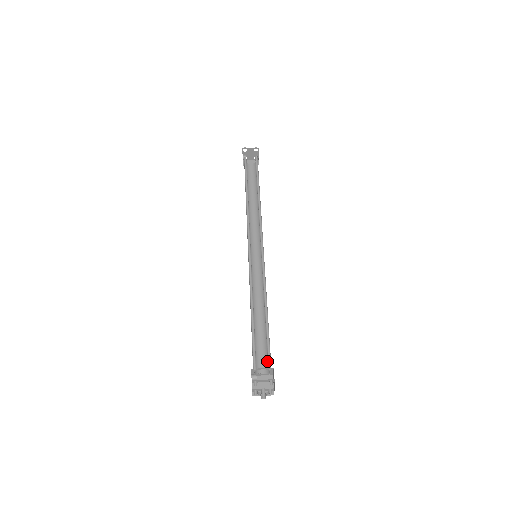
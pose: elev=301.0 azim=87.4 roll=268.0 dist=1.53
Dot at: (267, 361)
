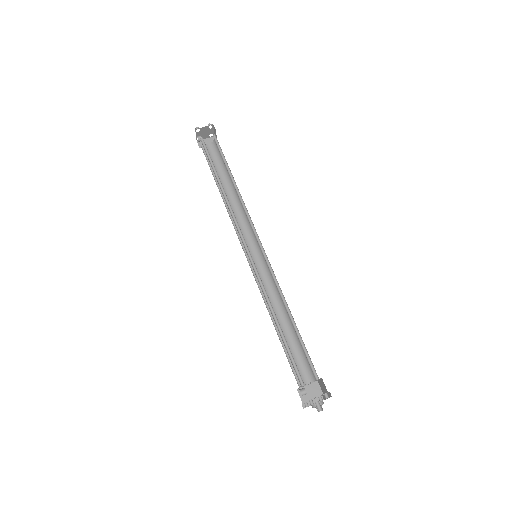
Dot at: (308, 369)
